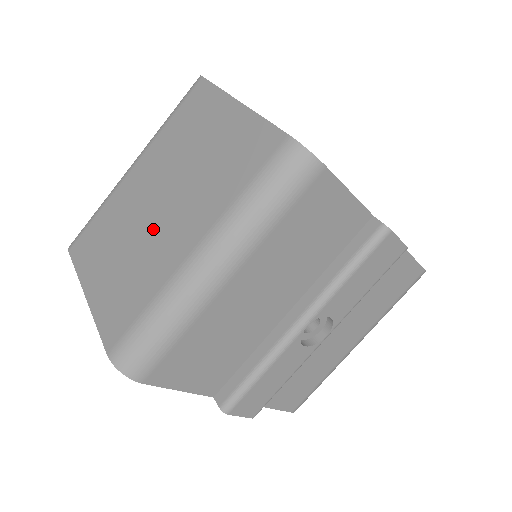
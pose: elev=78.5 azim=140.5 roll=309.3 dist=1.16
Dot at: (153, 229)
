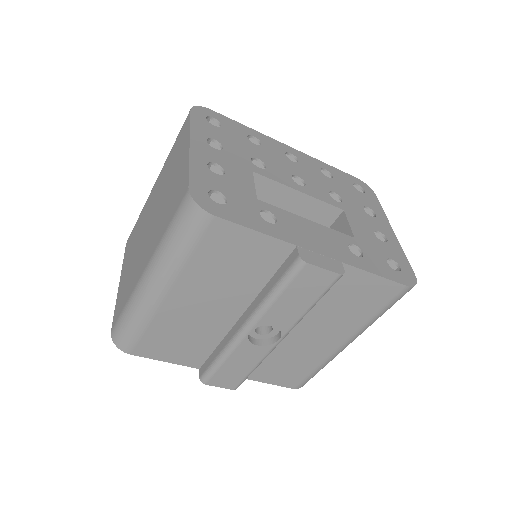
Dot at: (143, 243)
